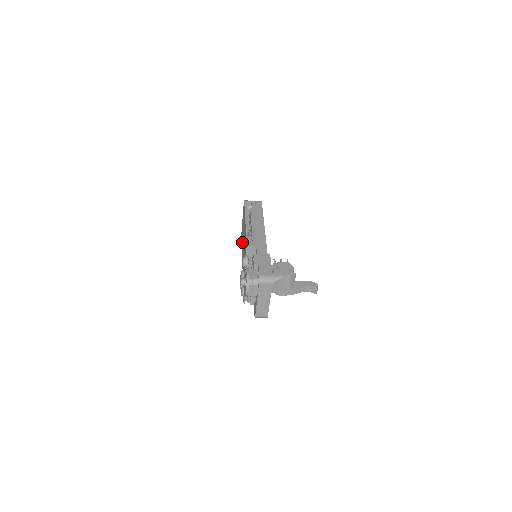
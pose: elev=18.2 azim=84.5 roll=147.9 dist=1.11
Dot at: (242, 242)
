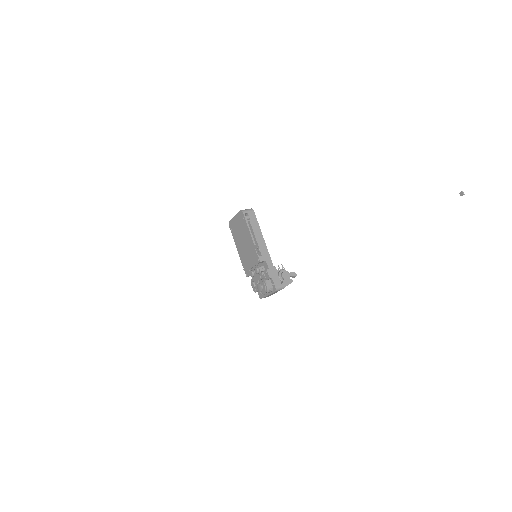
Dot at: (236, 236)
